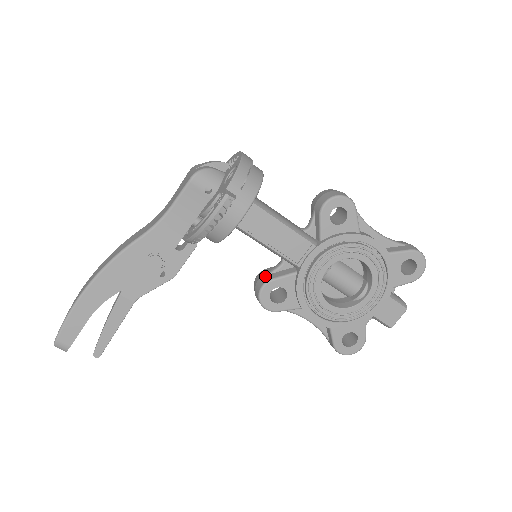
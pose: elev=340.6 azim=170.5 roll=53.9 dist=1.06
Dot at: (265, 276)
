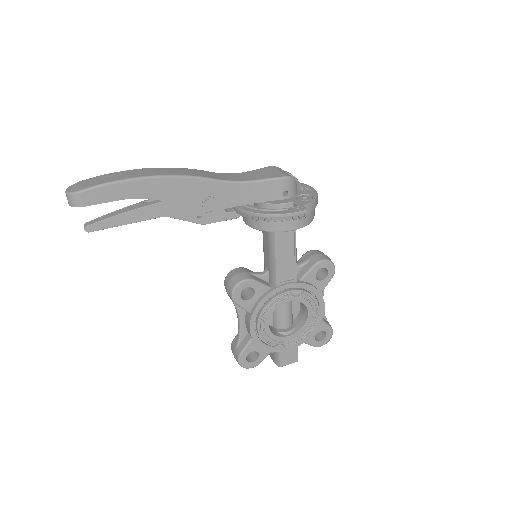
Dot at: (249, 274)
